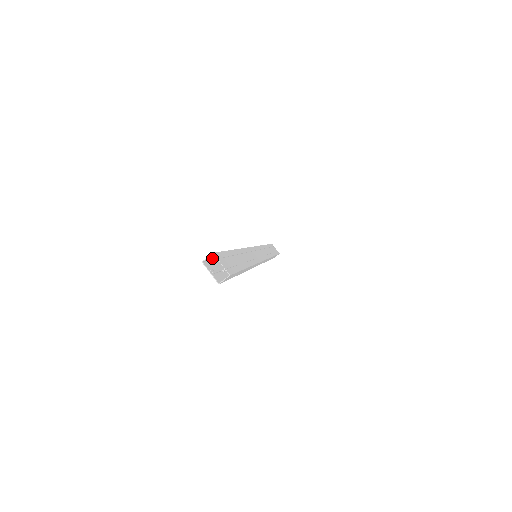
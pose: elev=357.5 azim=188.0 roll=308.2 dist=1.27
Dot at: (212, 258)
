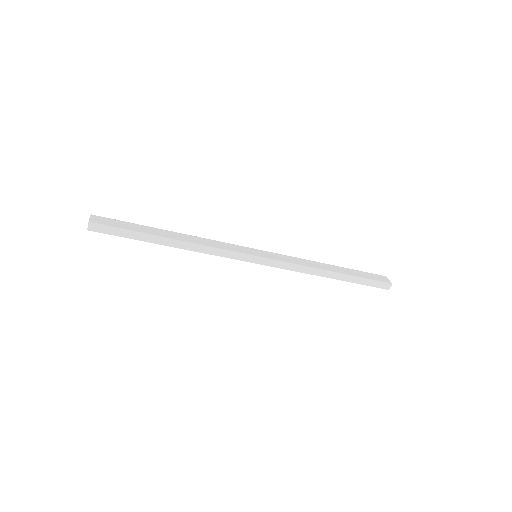
Dot at: occluded
